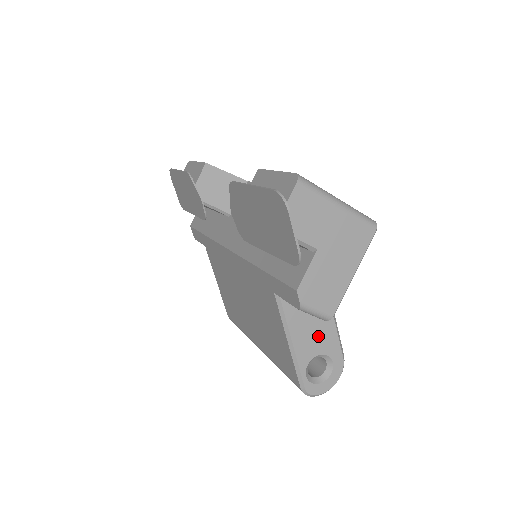
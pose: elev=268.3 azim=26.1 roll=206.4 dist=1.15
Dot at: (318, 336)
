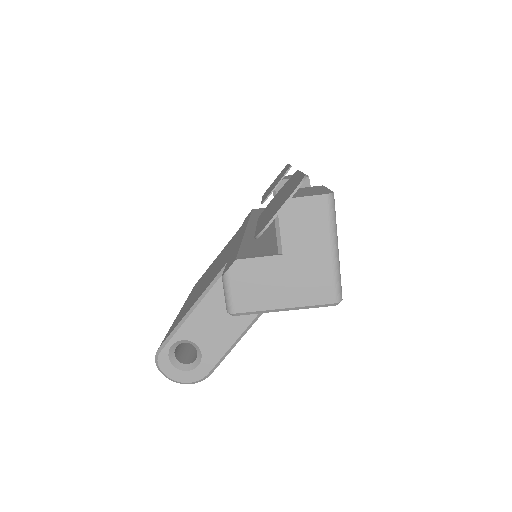
Dot at: (214, 333)
